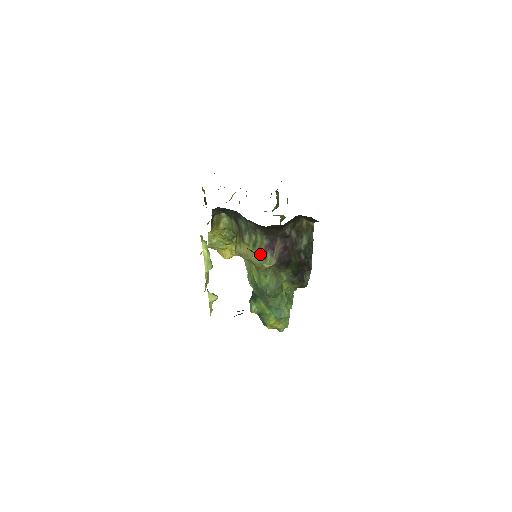
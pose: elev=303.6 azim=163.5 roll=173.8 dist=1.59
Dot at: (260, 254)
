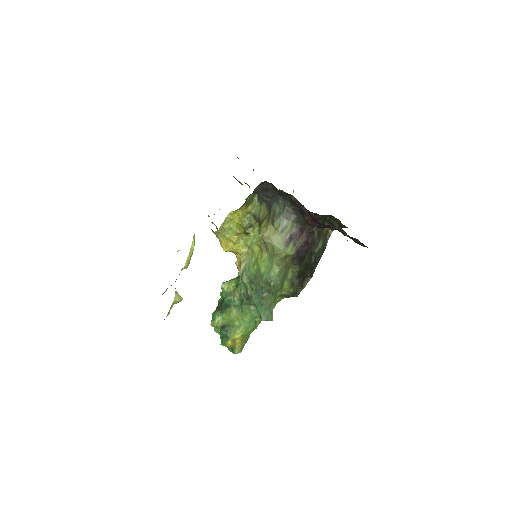
Dot at: (284, 240)
